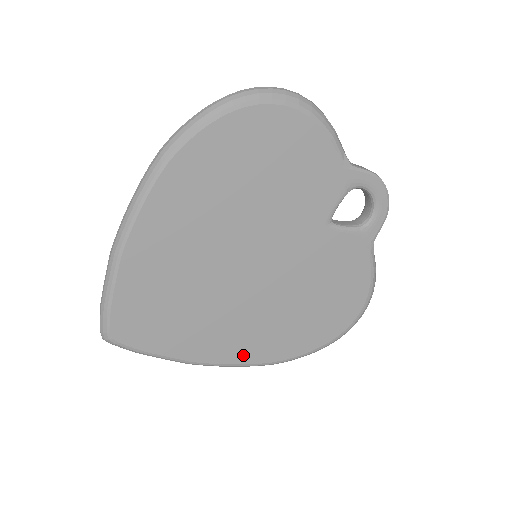
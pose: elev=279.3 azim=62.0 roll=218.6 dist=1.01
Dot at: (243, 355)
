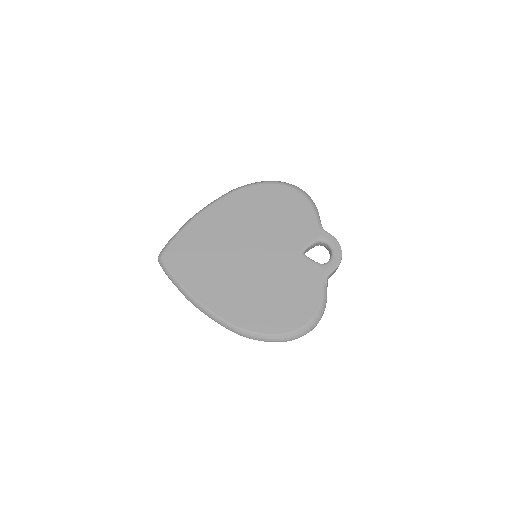
Dot at: (221, 309)
